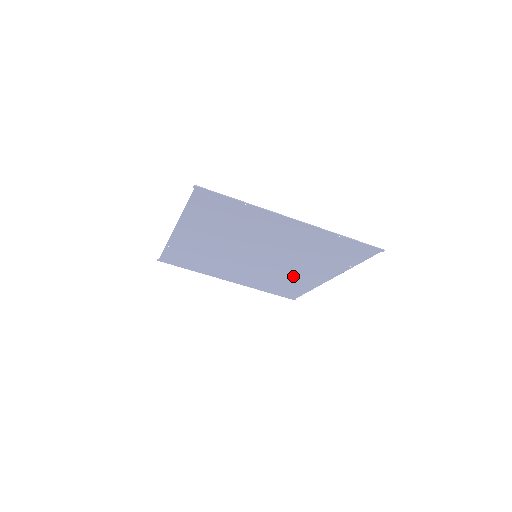
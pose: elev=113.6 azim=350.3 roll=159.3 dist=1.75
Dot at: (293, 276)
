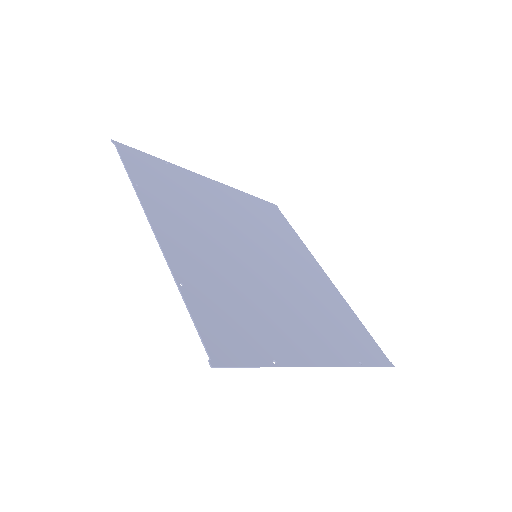
Dot at: (288, 249)
